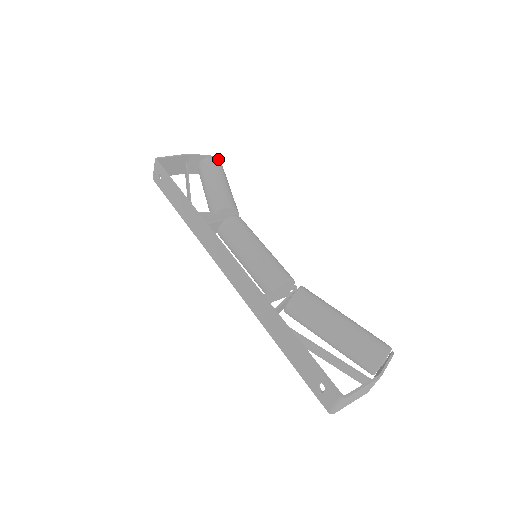
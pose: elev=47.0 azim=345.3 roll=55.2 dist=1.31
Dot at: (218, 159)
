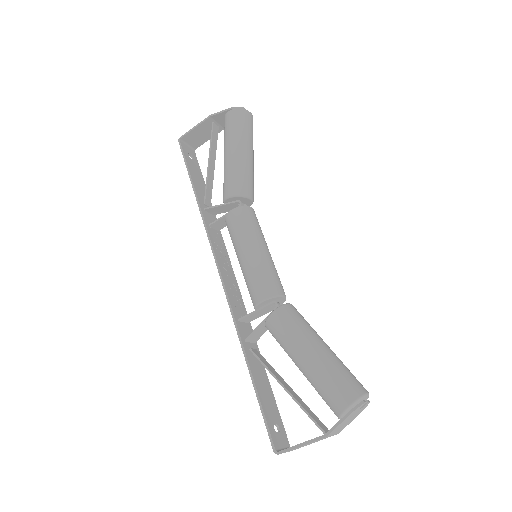
Dot at: (238, 110)
